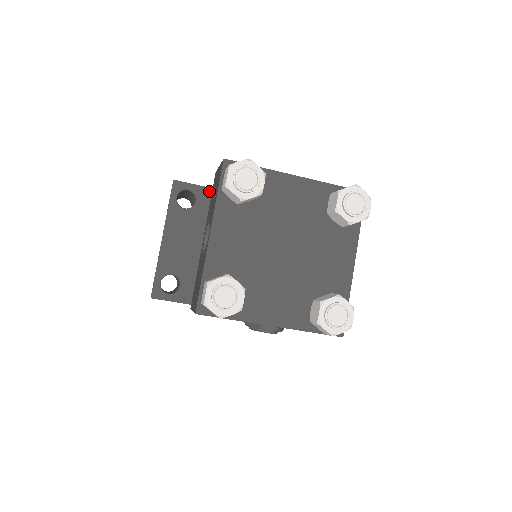
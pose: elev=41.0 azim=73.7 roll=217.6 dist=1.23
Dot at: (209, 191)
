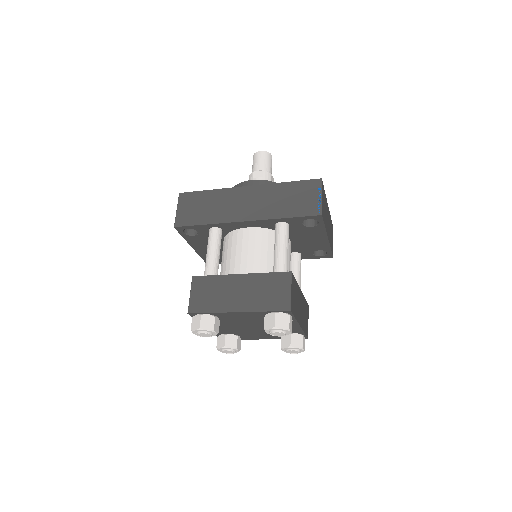
Dot at: (202, 226)
